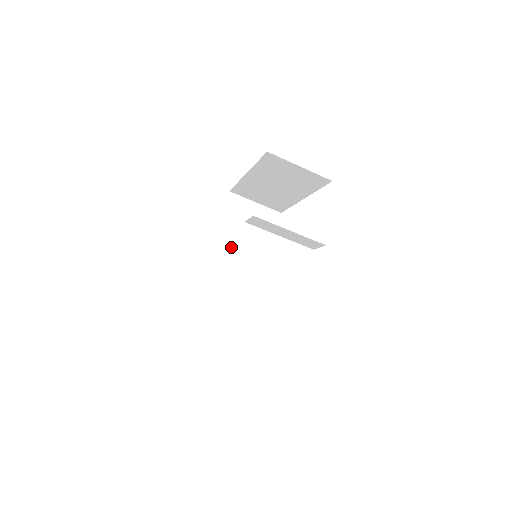
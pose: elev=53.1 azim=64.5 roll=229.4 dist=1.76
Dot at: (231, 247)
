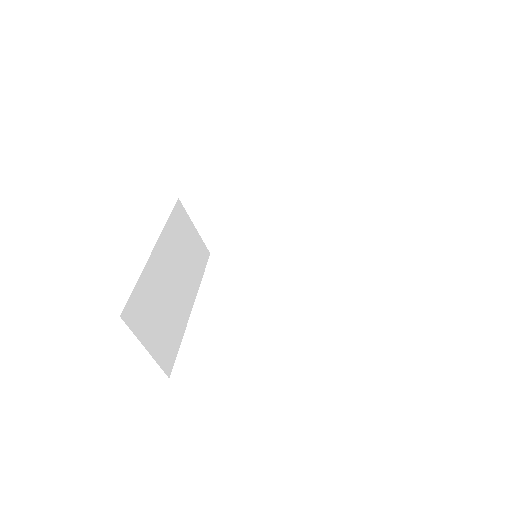
Dot at: (279, 191)
